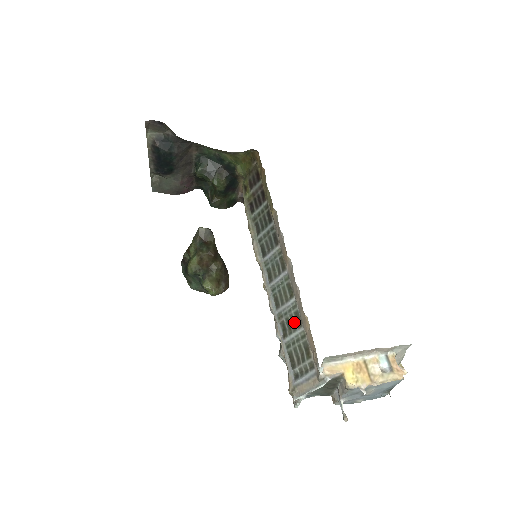
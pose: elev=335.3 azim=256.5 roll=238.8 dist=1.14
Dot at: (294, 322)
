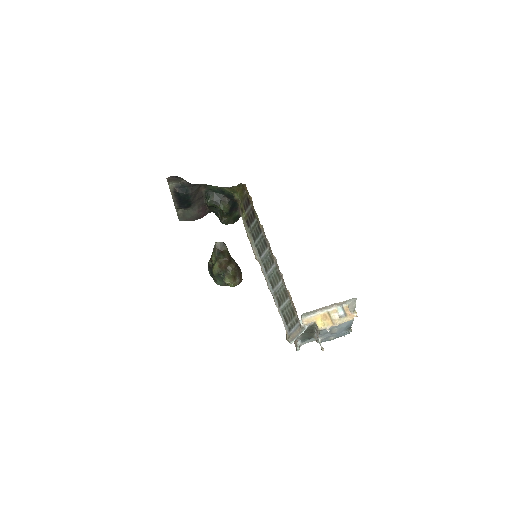
Dot at: (283, 296)
